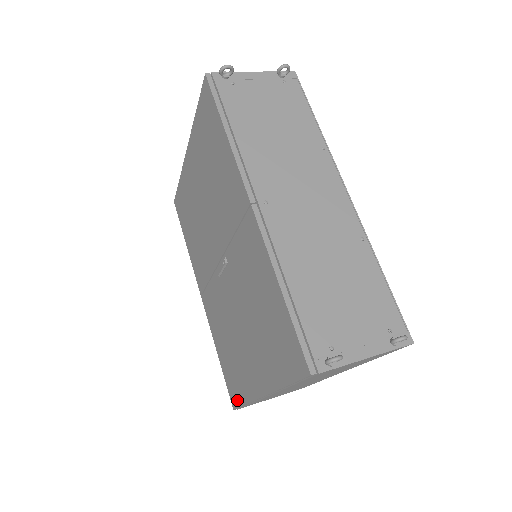
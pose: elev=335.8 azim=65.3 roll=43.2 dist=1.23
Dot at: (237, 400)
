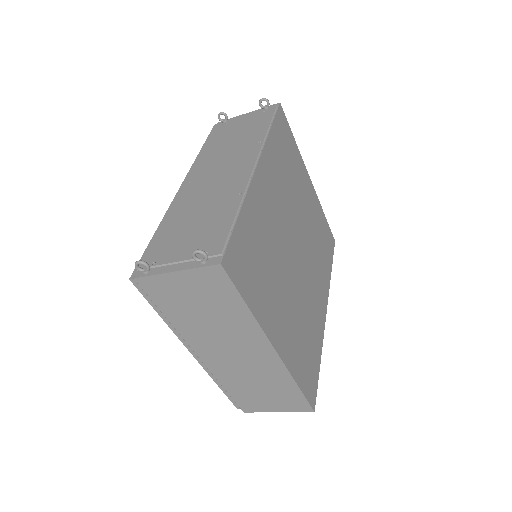
Dot at: occluded
